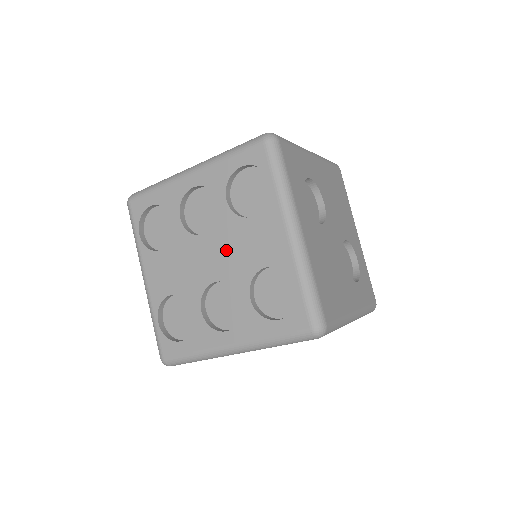
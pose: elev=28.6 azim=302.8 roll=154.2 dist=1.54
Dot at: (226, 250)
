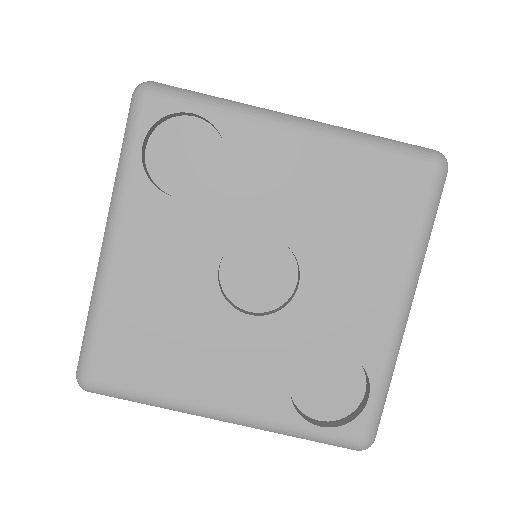
Dot at: occluded
